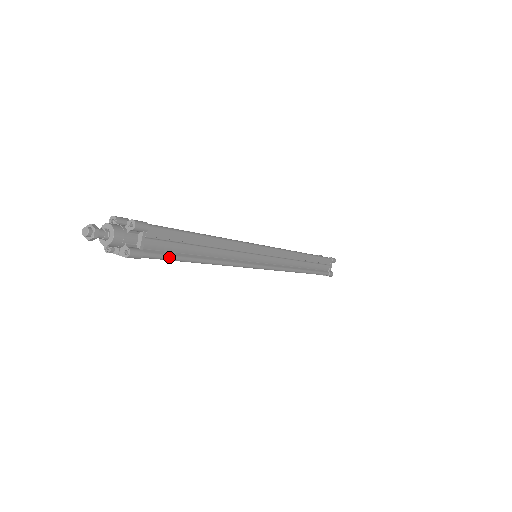
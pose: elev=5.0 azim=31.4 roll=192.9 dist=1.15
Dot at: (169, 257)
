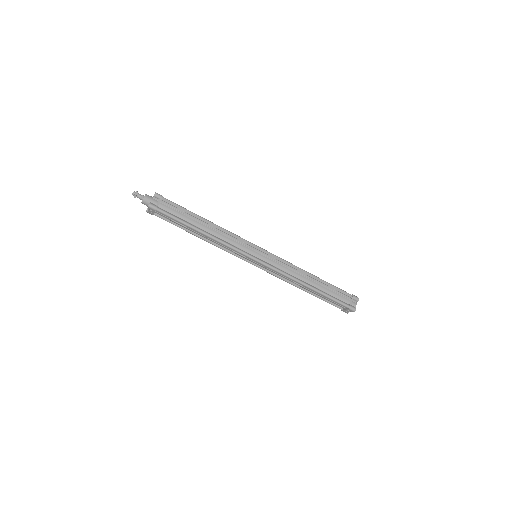
Dot at: (174, 217)
